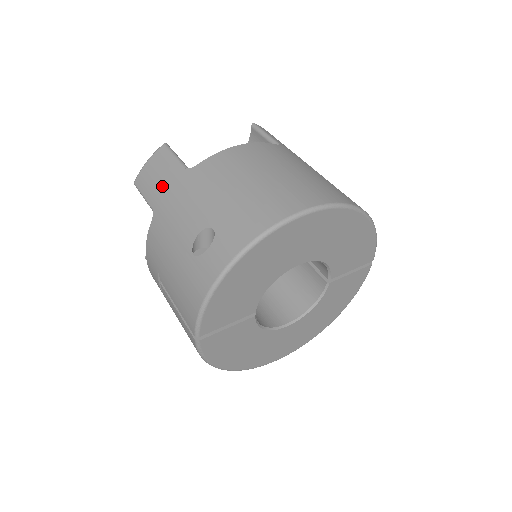
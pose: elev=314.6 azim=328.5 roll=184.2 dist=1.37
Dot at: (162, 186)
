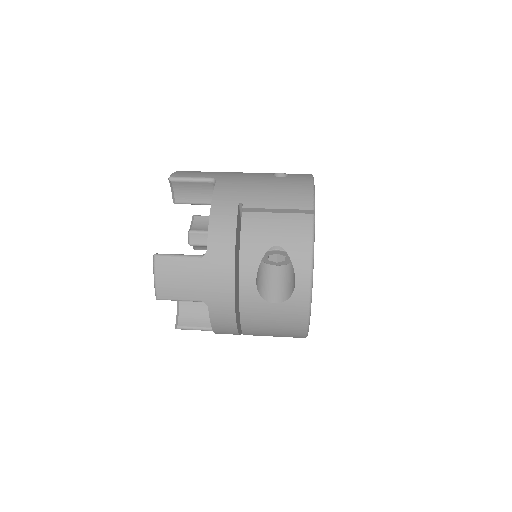
Dot at: (210, 172)
